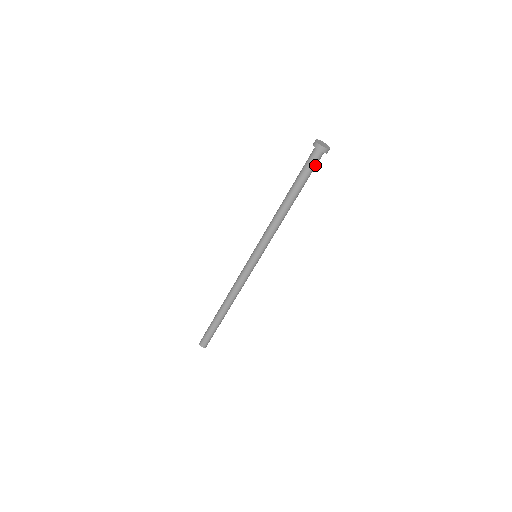
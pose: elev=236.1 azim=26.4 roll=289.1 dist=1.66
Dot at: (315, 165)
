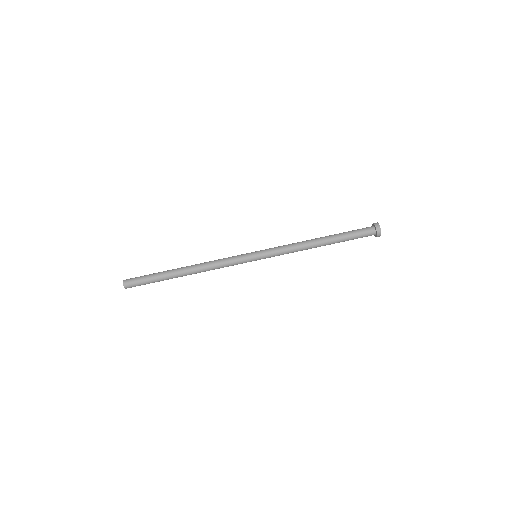
Dot at: (362, 232)
